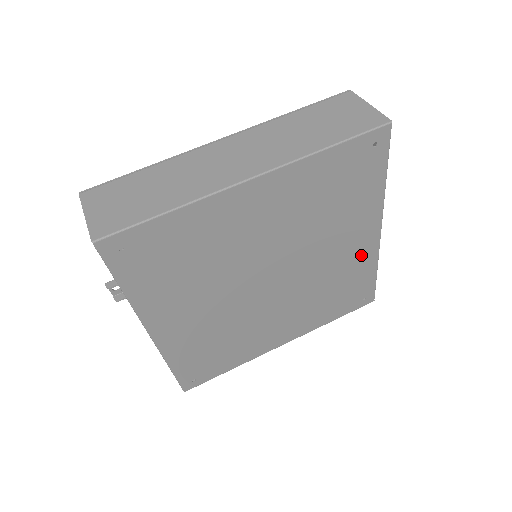
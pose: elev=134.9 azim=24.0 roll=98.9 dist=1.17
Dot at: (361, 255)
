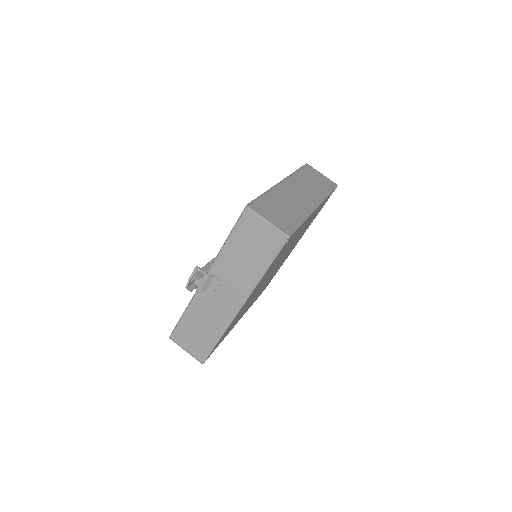
Dot at: (287, 256)
